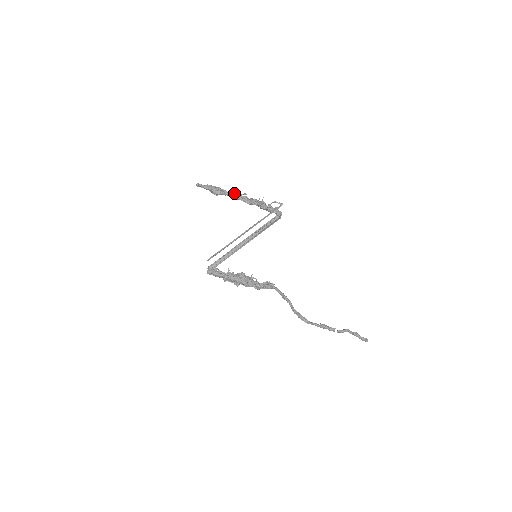
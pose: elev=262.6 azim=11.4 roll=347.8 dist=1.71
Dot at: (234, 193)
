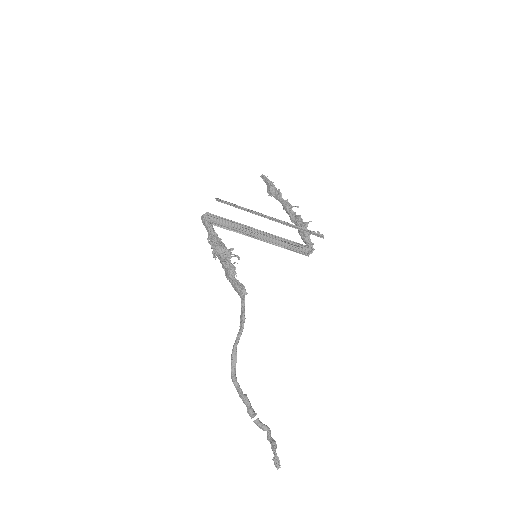
Dot at: occluded
